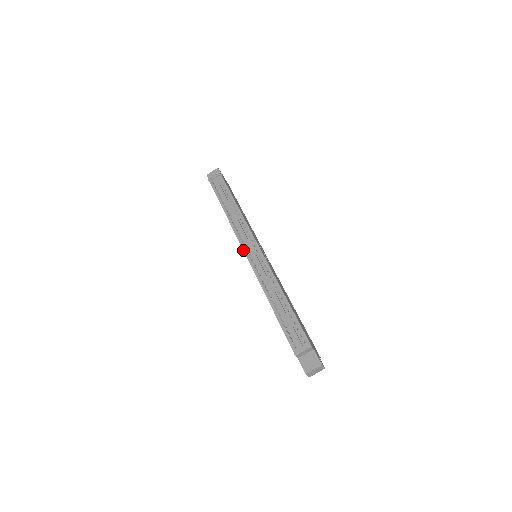
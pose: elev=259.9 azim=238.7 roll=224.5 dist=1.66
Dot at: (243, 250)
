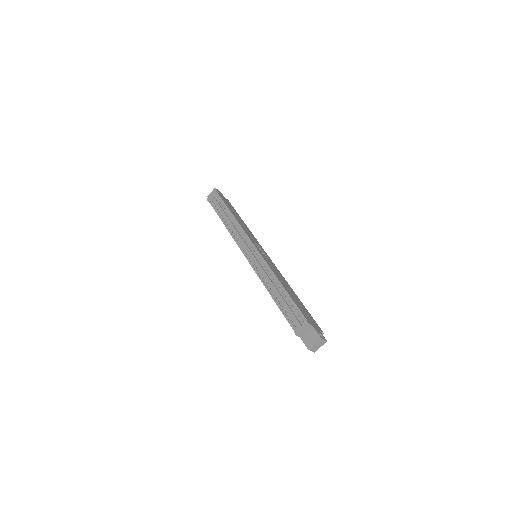
Dot at: (243, 253)
